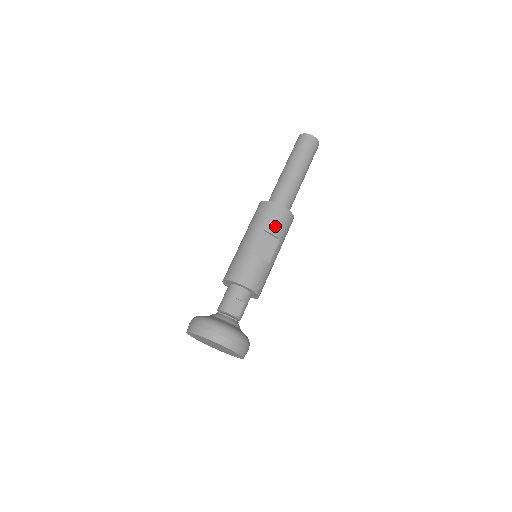
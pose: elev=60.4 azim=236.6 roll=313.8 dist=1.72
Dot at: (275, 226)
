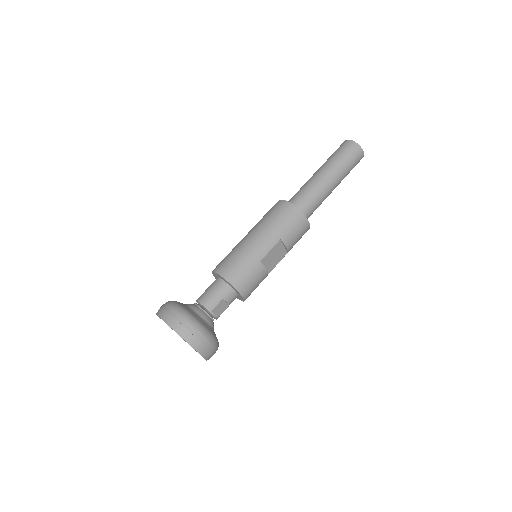
Dot at: (293, 240)
